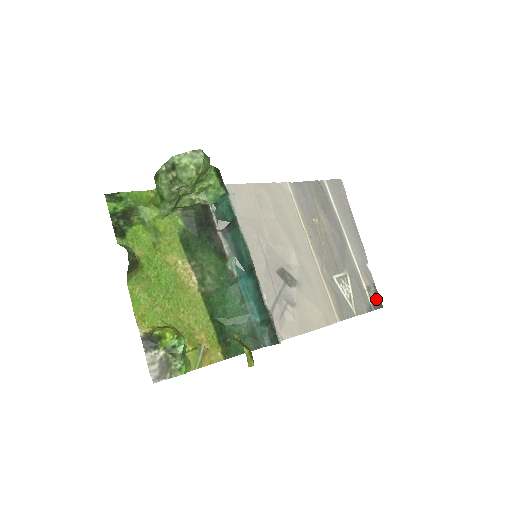
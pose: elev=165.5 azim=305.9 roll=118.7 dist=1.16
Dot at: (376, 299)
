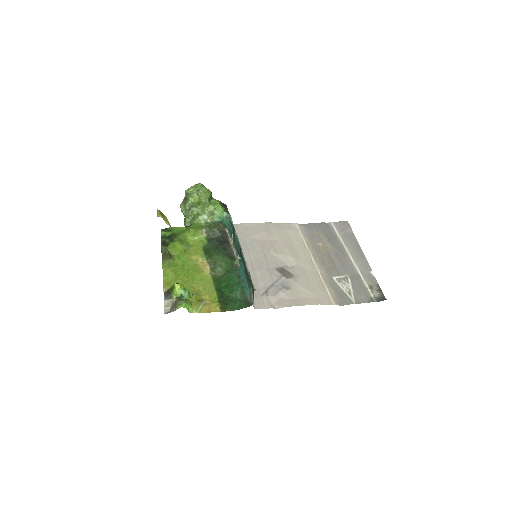
Dot at: (379, 294)
